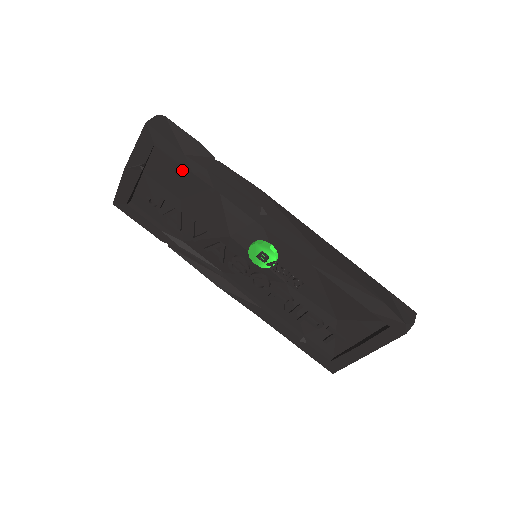
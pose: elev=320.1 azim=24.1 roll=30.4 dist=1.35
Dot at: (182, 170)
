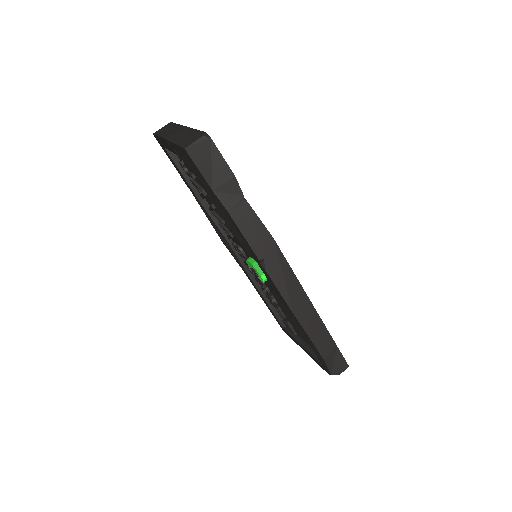
Dot at: occluded
